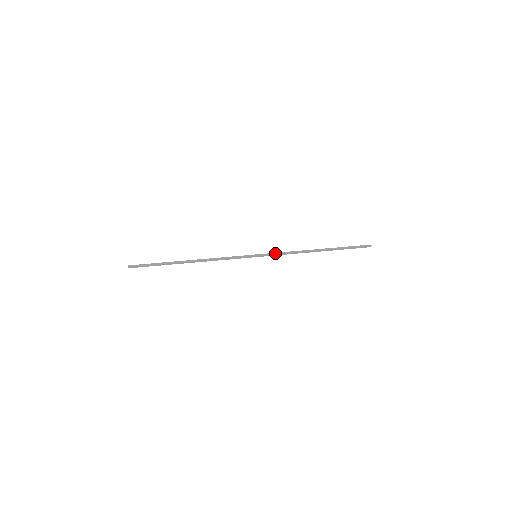
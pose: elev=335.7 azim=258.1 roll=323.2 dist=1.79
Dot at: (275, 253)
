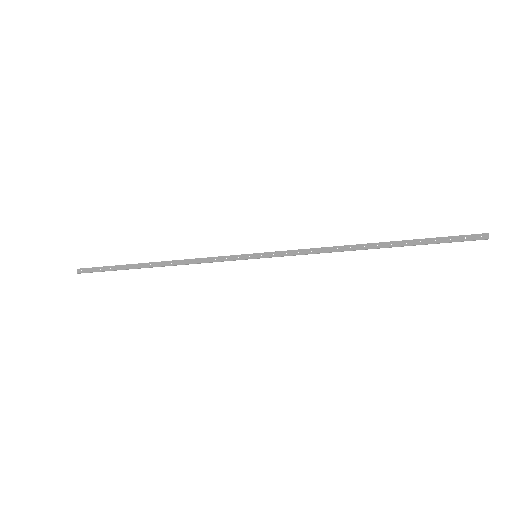
Dot at: (288, 250)
